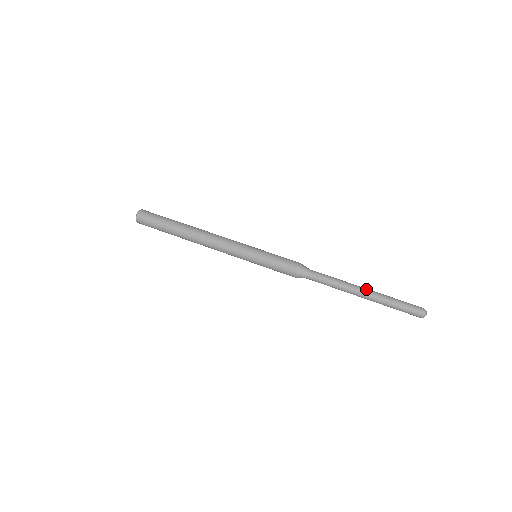
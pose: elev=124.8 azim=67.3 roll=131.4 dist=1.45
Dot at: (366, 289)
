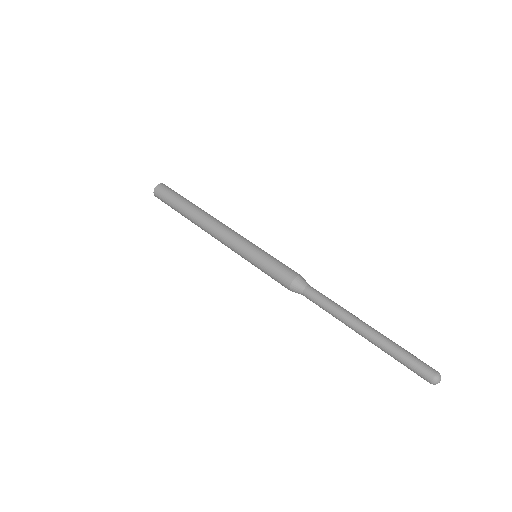
Dot at: (365, 330)
